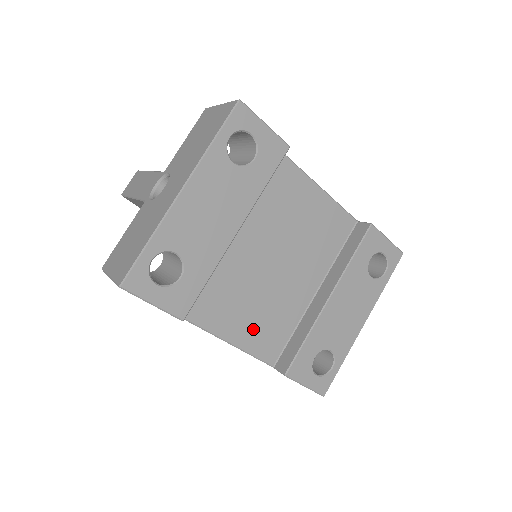
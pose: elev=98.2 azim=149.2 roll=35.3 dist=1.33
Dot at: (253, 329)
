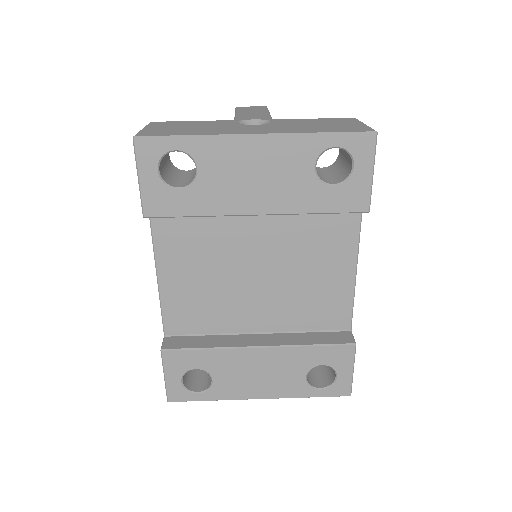
Dot at: (185, 293)
